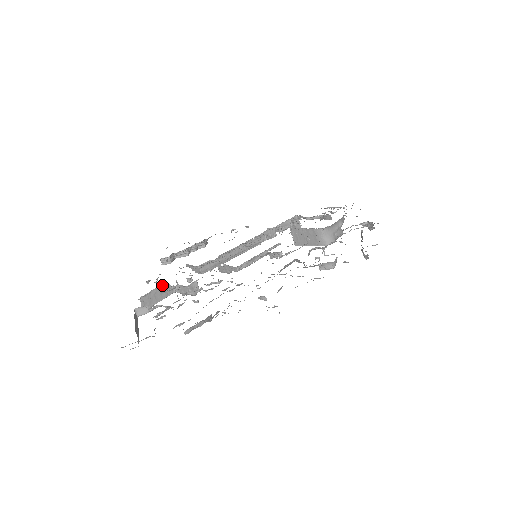
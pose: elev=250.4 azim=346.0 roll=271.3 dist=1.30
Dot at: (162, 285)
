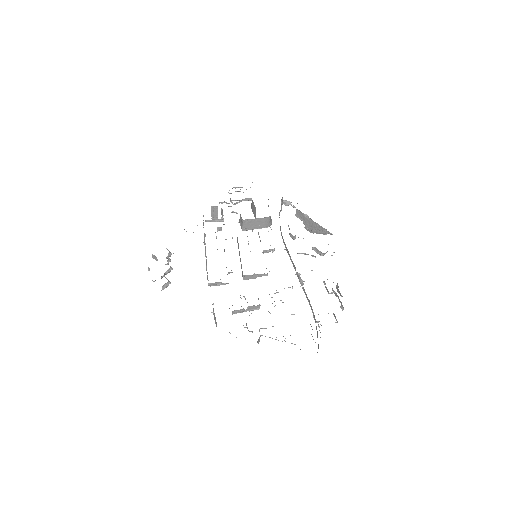
Dot at: (232, 312)
